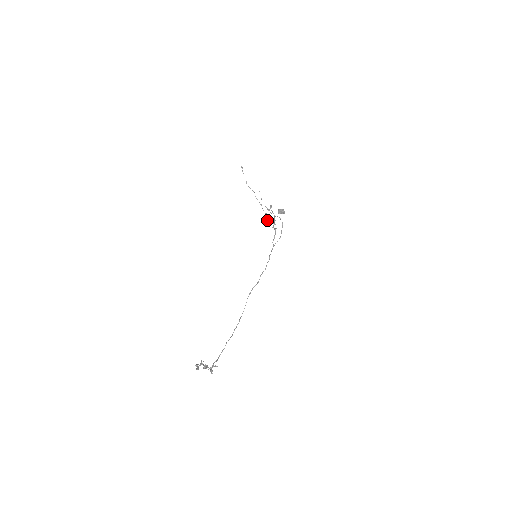
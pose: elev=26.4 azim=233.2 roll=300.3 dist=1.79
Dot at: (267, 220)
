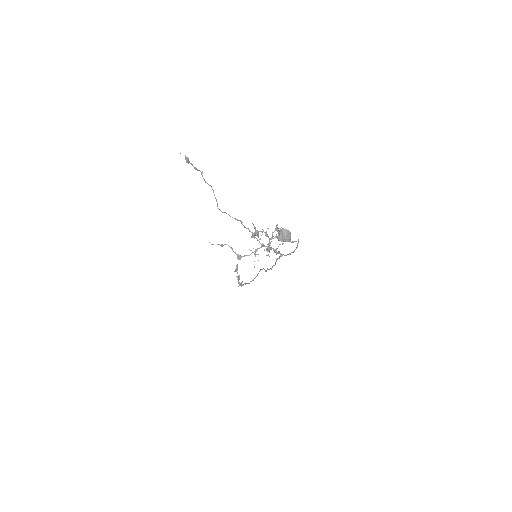
Dot at: (262, 234)
